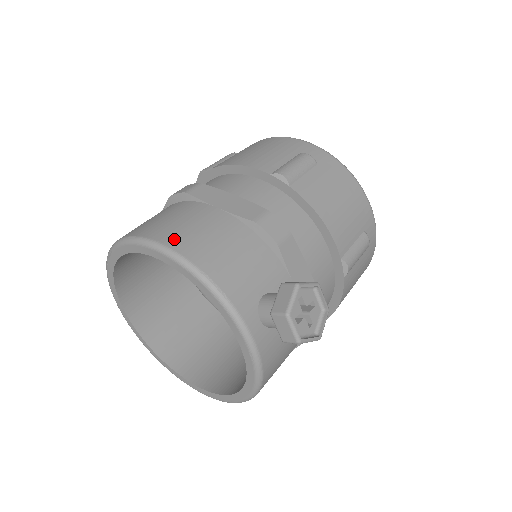
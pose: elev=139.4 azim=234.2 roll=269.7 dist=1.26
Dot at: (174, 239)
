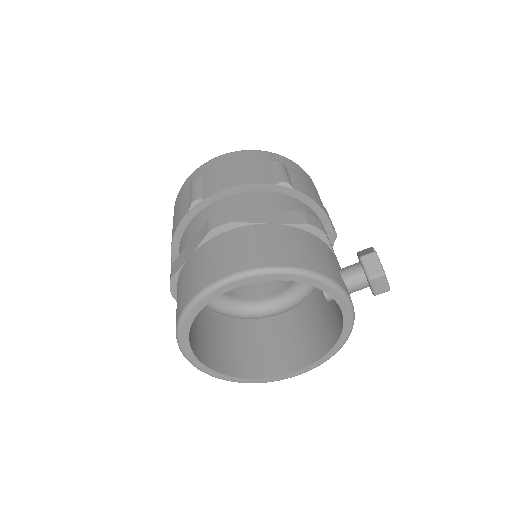
Dot at: (279, 259)
